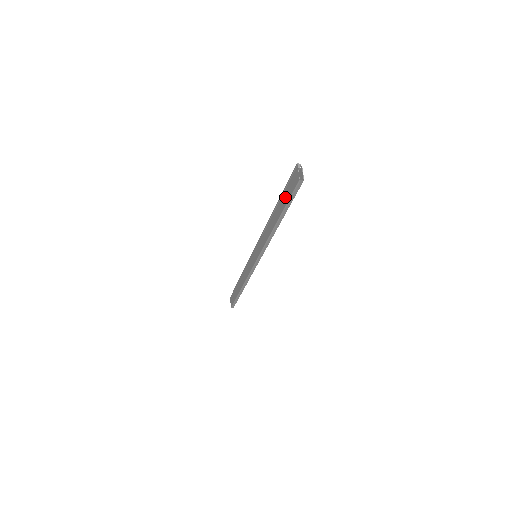
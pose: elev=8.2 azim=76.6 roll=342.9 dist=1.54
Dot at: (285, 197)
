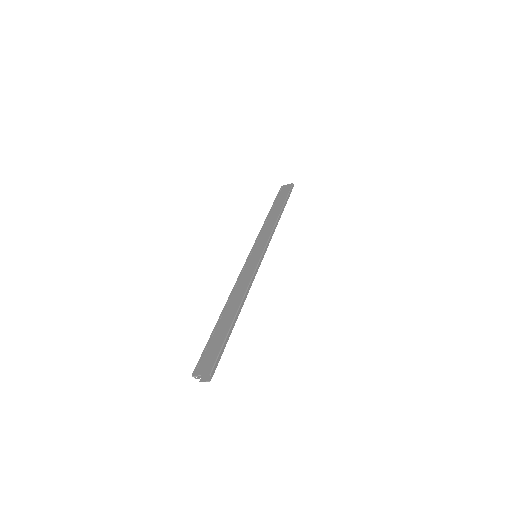
Dot at: (281, 198)
